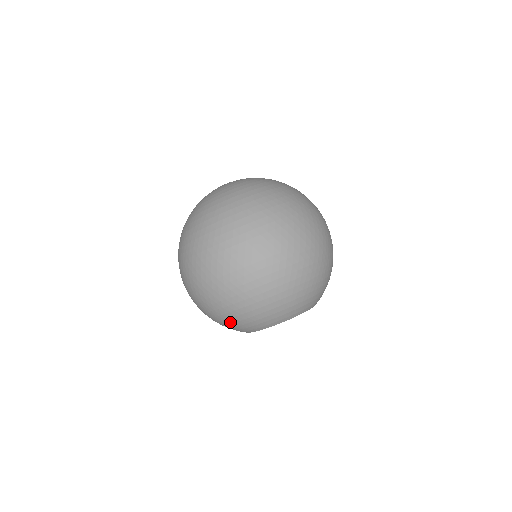
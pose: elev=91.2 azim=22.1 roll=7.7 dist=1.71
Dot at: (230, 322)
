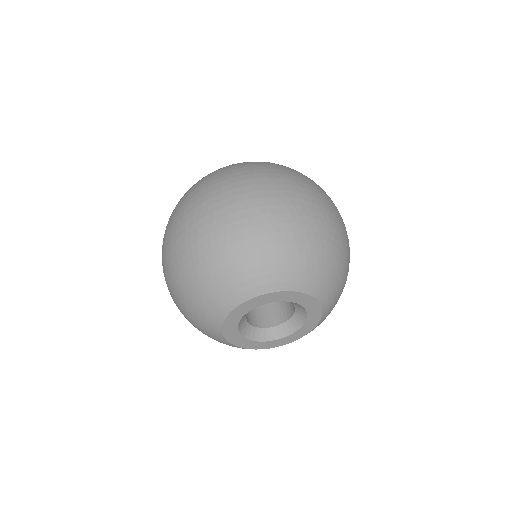
Dot at: (196, 290)
